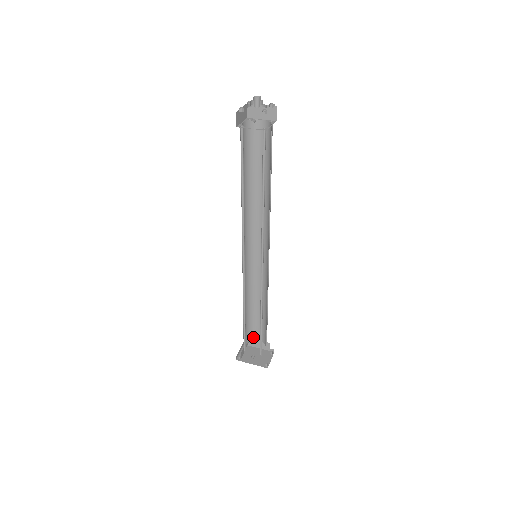
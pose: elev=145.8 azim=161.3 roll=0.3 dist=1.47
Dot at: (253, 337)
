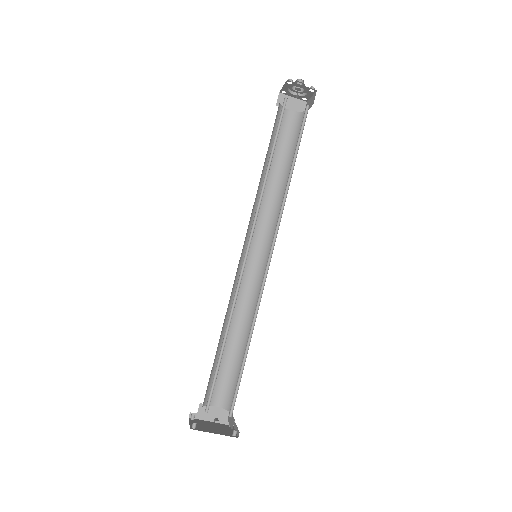
Dot at: occluded
